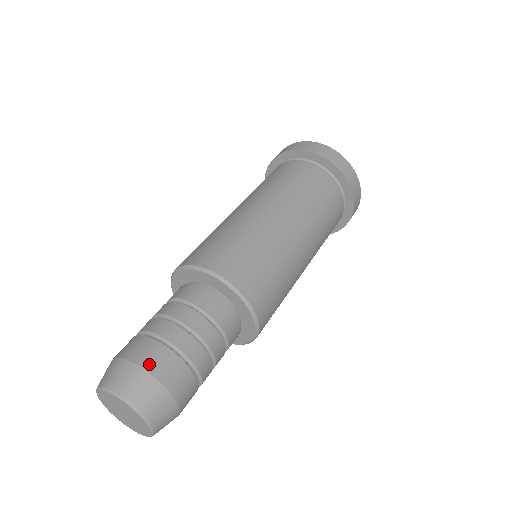
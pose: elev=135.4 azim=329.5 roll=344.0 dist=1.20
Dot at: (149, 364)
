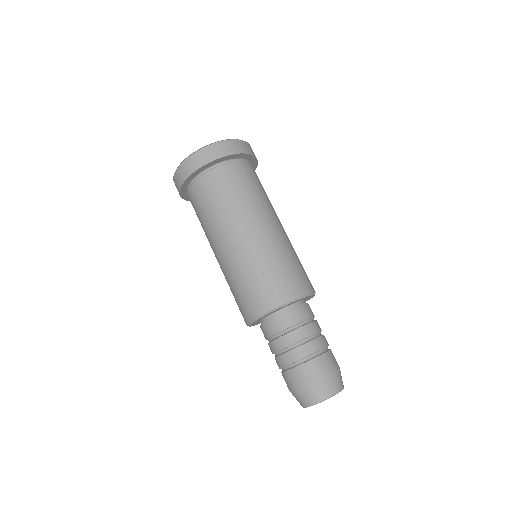
Dot at: (305, 381)
